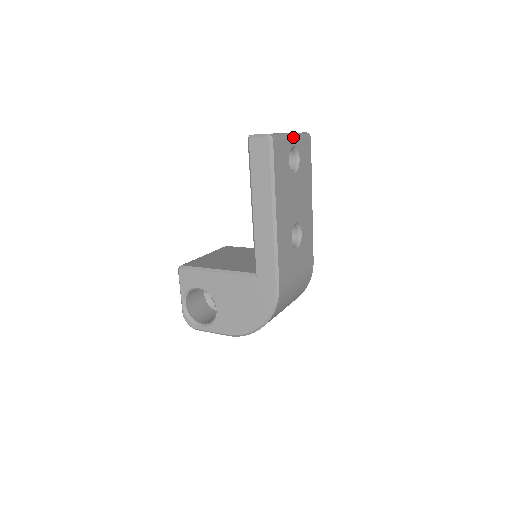
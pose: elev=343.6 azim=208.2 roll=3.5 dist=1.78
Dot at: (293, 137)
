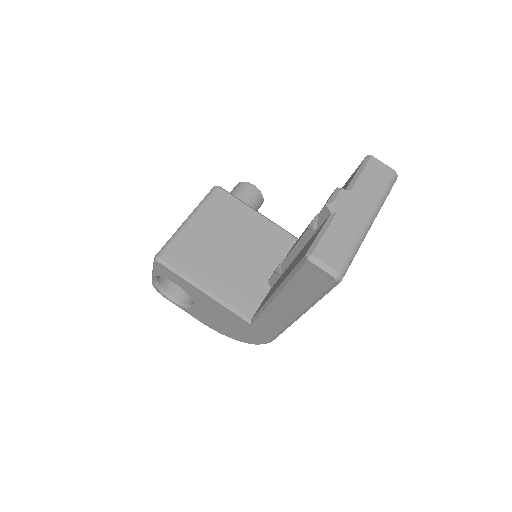
Dot at: occluded
